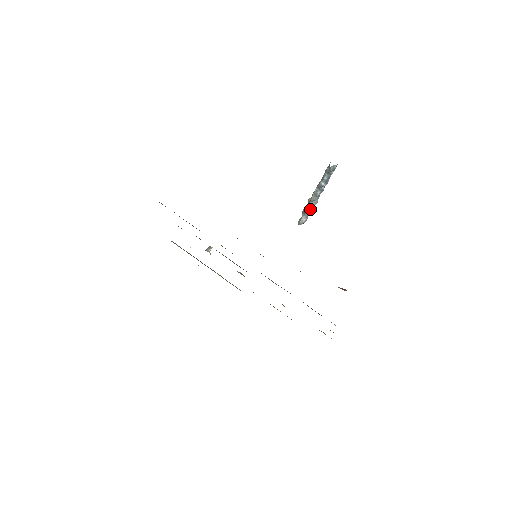
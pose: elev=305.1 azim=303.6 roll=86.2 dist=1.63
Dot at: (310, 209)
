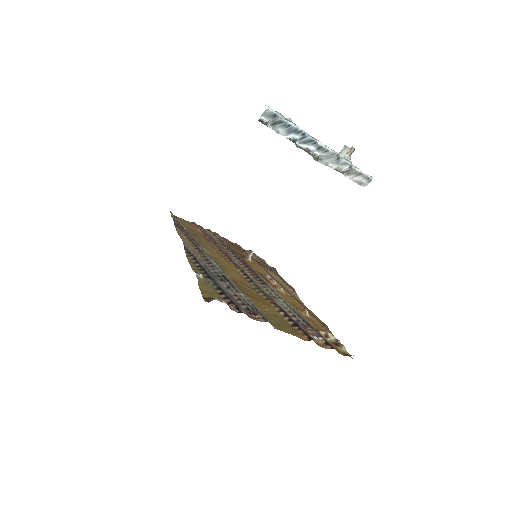
Dot at: (342, 165)
